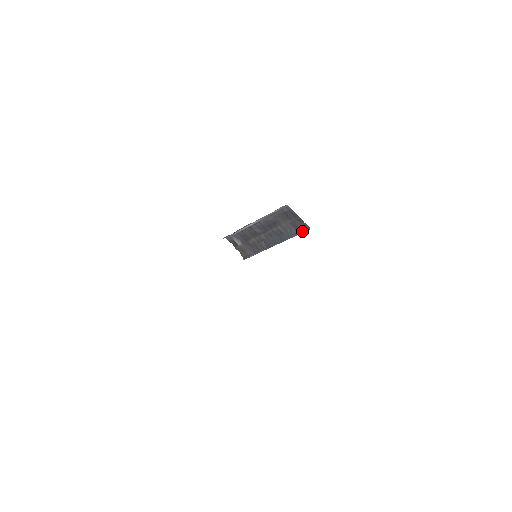
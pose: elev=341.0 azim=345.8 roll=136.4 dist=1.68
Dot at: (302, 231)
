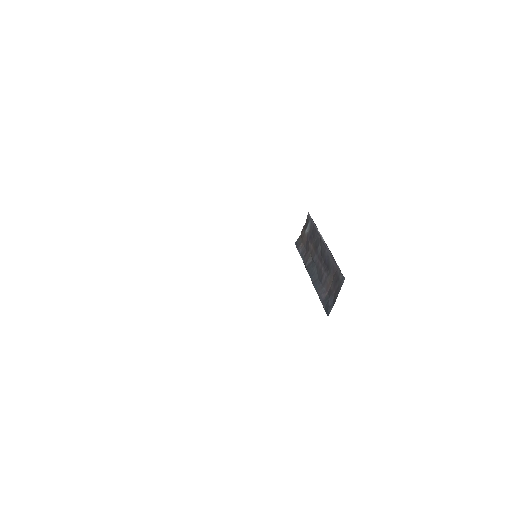
Dot at: (325, 307)
